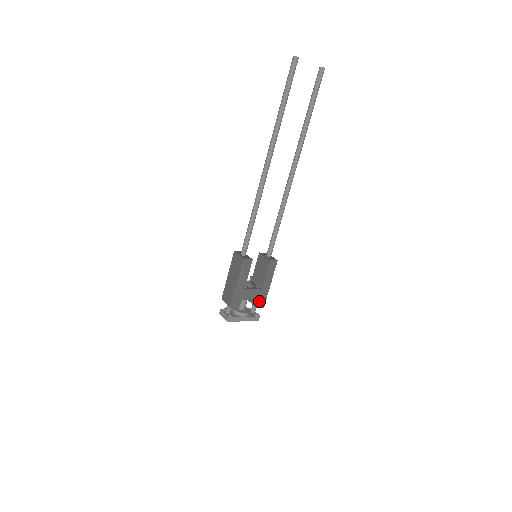
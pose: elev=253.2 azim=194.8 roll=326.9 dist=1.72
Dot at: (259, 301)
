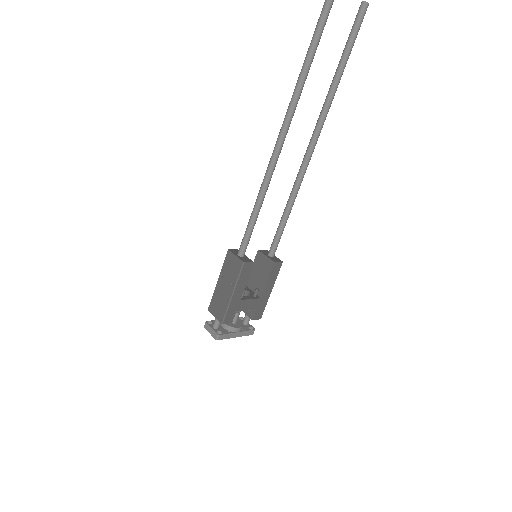
Dot at: (256, 312)
